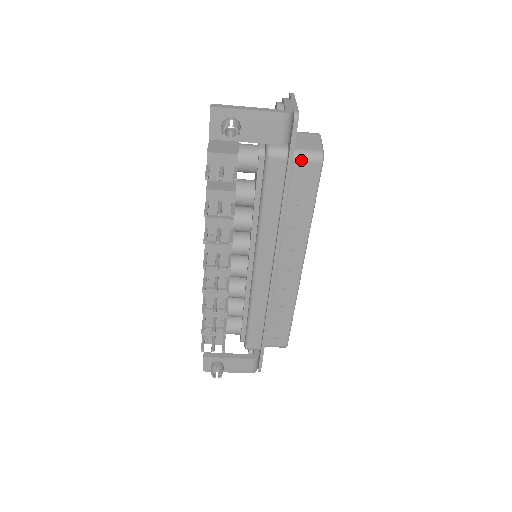
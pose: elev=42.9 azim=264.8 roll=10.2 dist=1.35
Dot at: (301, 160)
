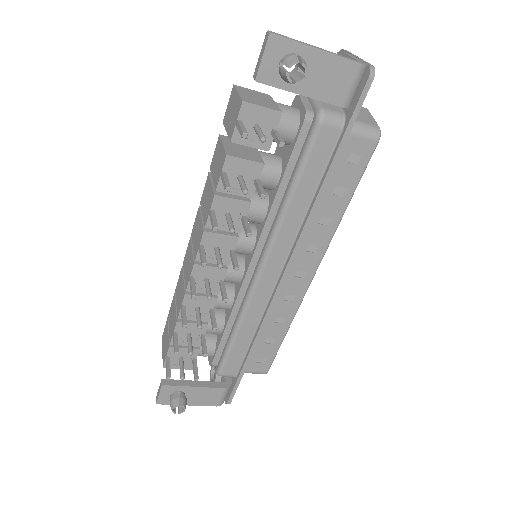
Dot at: (355, 134)
